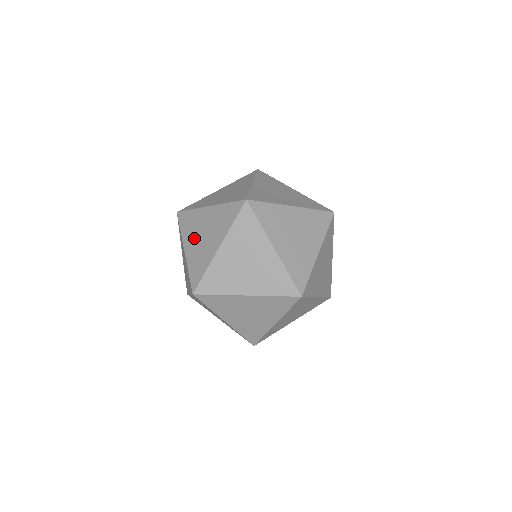
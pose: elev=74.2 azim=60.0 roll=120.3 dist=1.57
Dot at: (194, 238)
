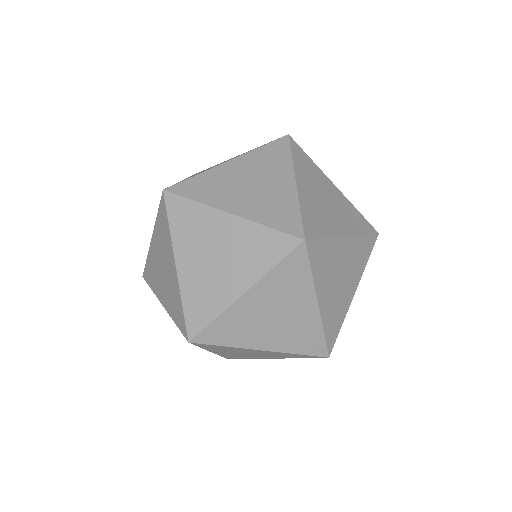
Dot at: occluded
